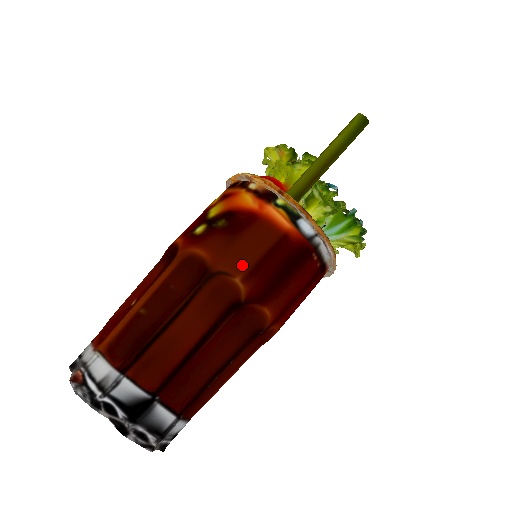
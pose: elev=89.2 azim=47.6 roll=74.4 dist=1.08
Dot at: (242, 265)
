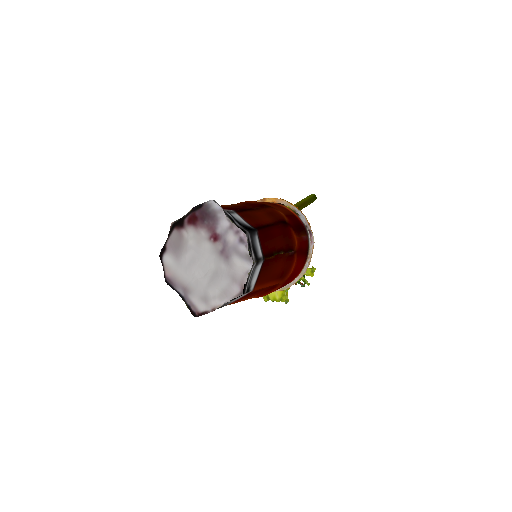
Dot at: (281, 210)
